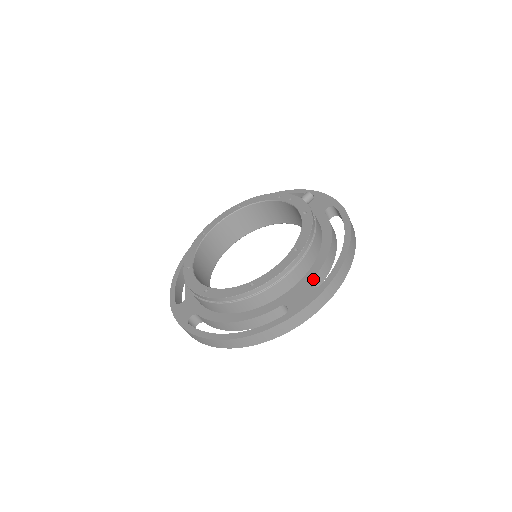
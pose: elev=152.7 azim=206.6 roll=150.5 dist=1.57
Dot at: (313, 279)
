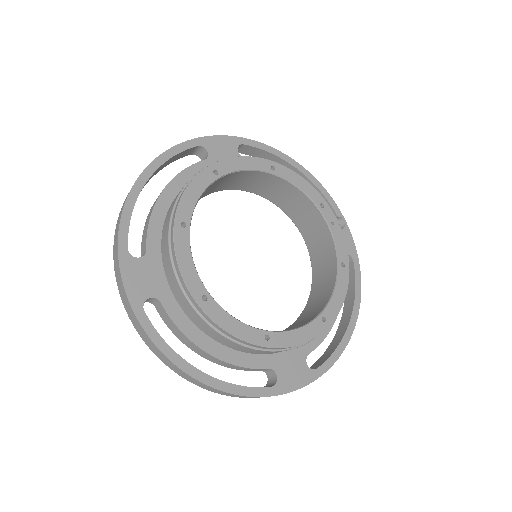
Dot at: (310, 352)
